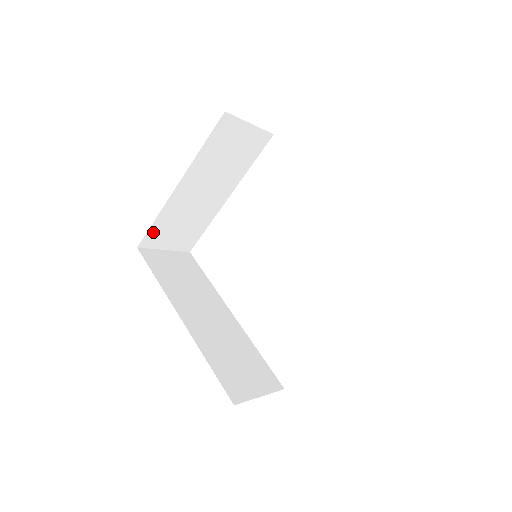
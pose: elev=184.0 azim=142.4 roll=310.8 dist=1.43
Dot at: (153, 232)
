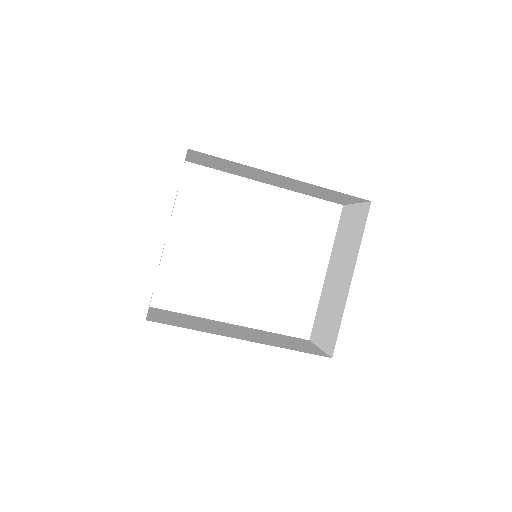
Dot at: occluded
